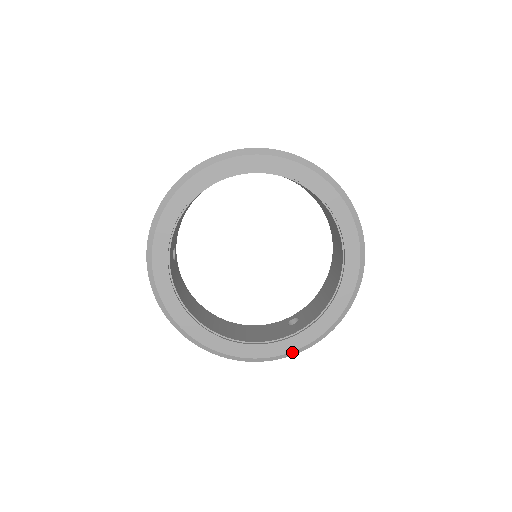
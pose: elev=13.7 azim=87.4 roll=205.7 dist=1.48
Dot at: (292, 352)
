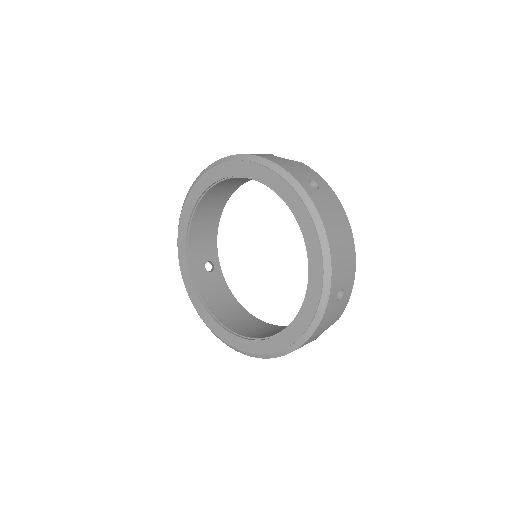
Dot at: (291, 347)
